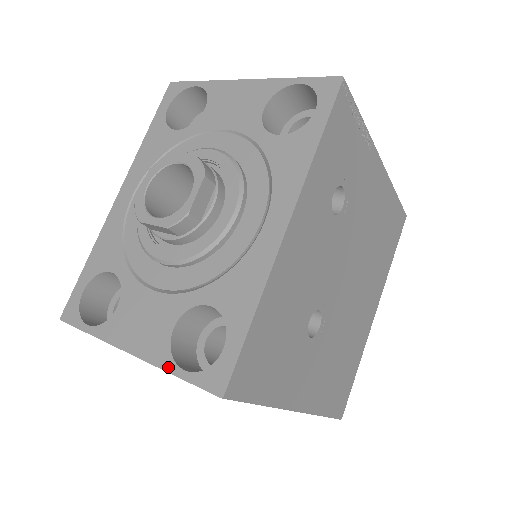
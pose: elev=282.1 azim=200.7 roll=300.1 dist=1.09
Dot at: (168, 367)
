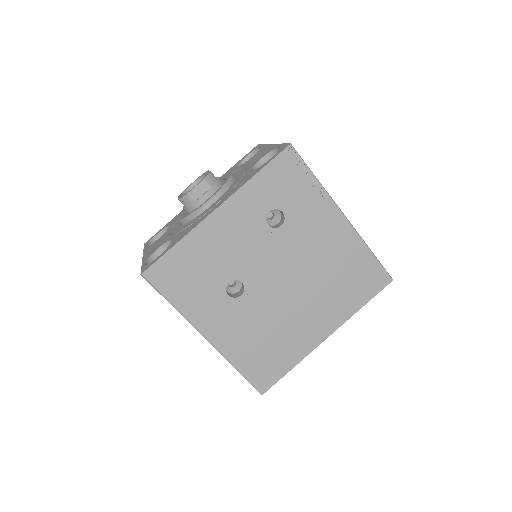
Dot at: (143, 262)
